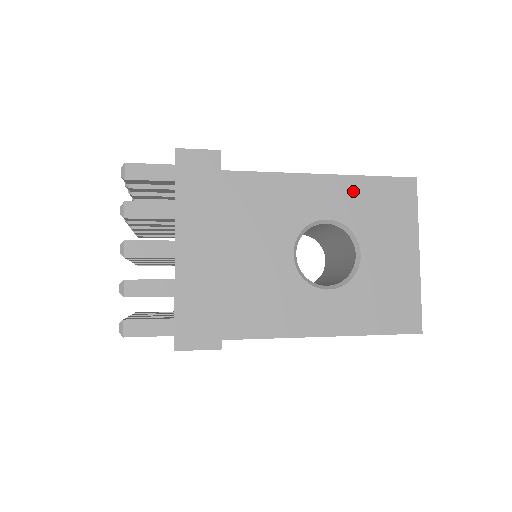
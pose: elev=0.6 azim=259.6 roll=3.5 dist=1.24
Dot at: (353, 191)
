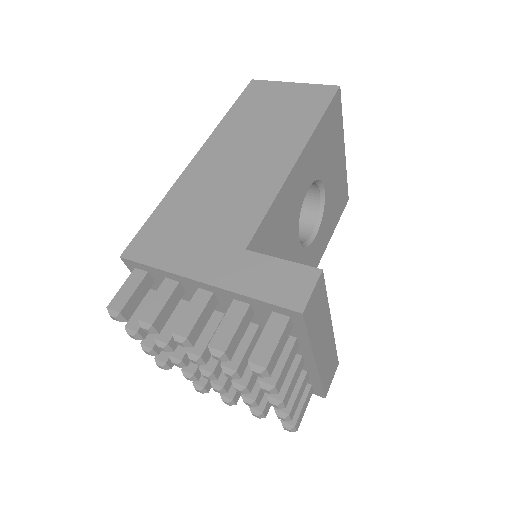
Dot at: (316, 146)
